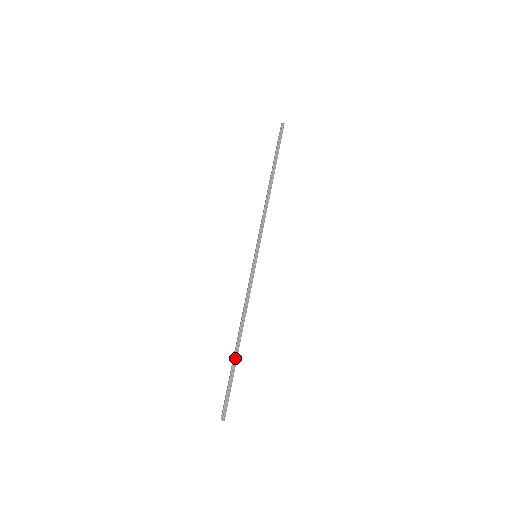
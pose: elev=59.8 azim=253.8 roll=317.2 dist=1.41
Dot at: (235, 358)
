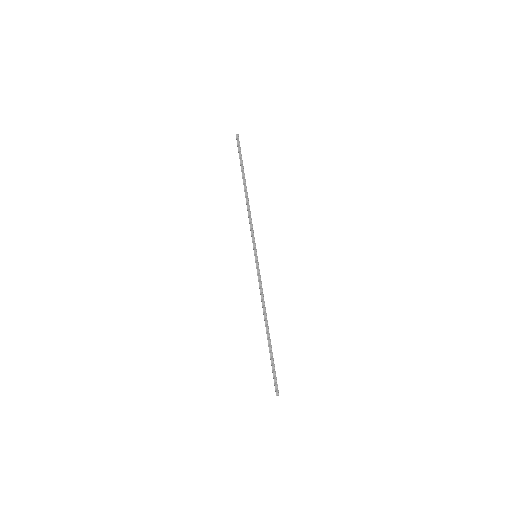
Dot at: (269, 344)
